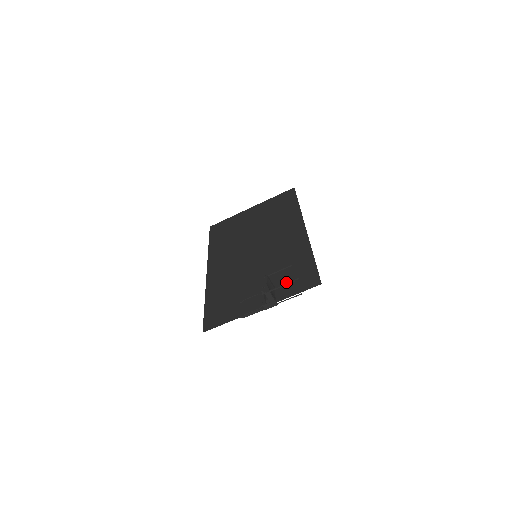
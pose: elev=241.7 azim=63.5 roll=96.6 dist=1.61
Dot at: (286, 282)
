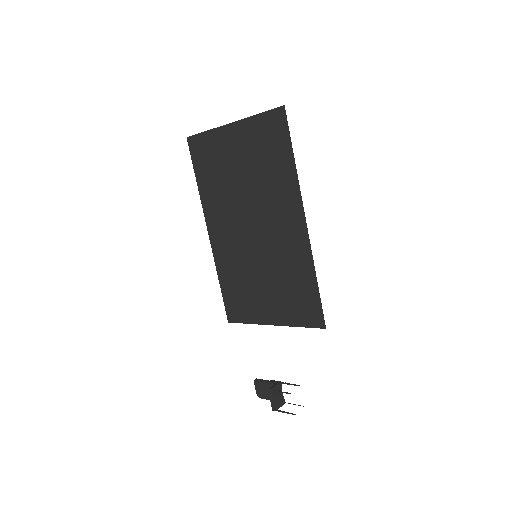
Dot at: (292, 305)
